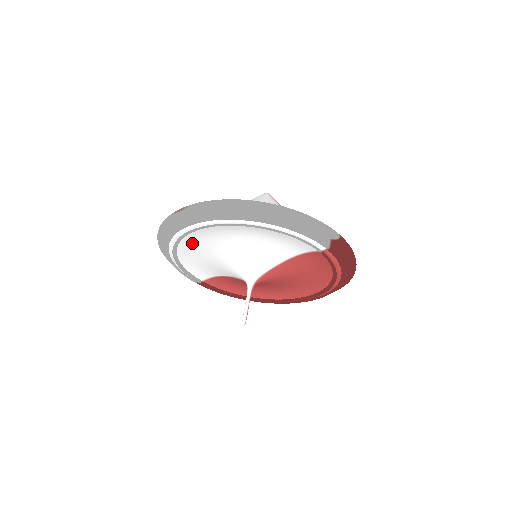
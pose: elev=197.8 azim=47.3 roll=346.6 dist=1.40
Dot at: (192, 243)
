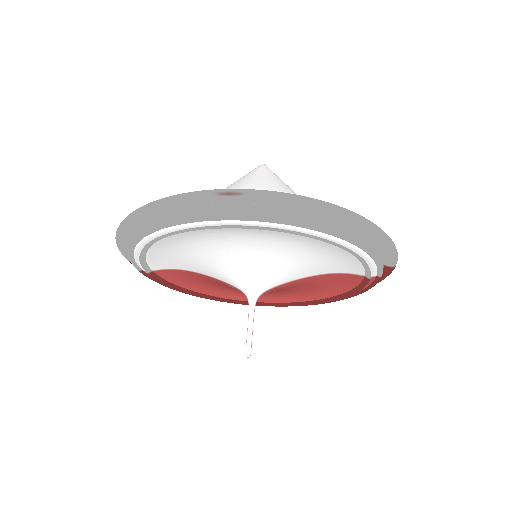
Dot at: (201, 235)
